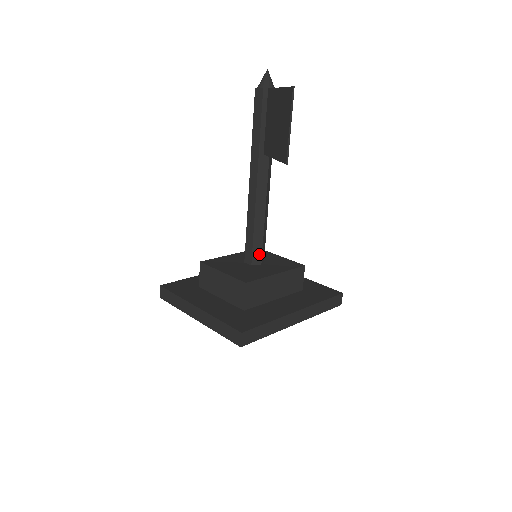
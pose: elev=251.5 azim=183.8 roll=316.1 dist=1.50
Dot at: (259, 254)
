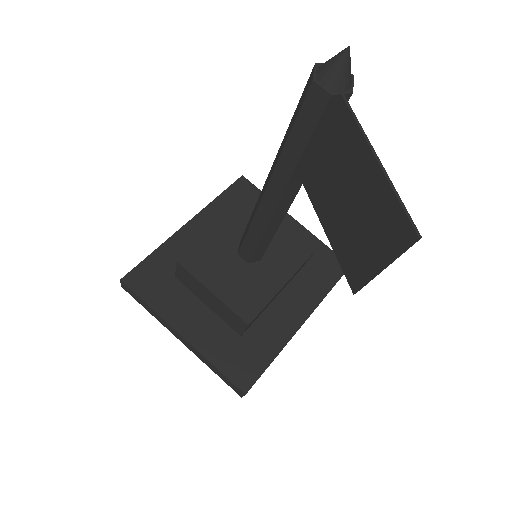
Dot at: (260, 254)
